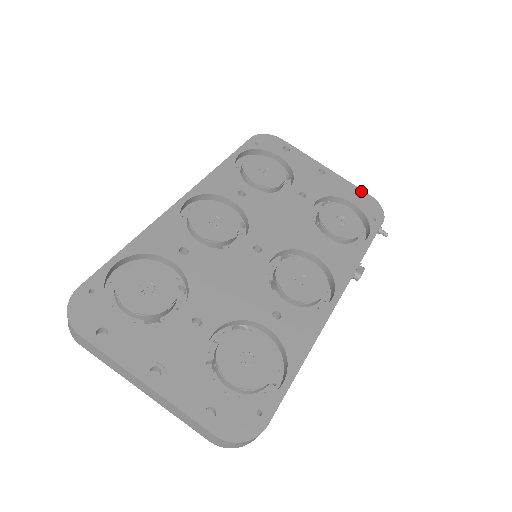
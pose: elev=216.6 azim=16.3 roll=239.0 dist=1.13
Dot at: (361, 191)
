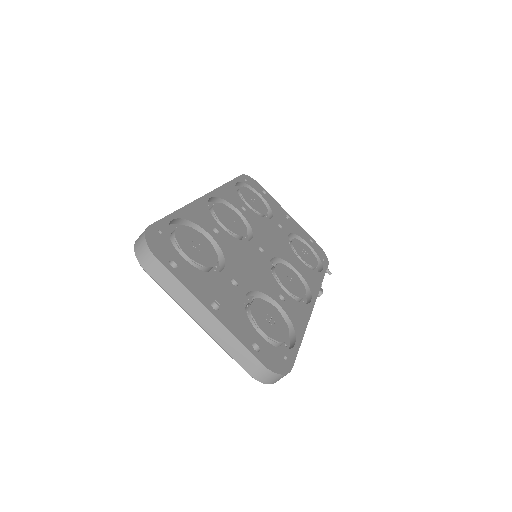
Dot at: (312, 239)
